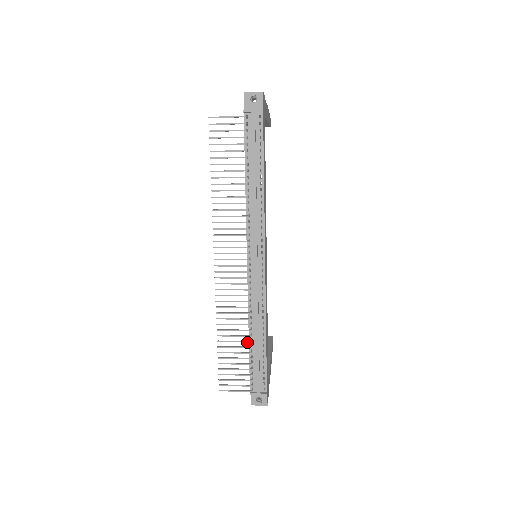
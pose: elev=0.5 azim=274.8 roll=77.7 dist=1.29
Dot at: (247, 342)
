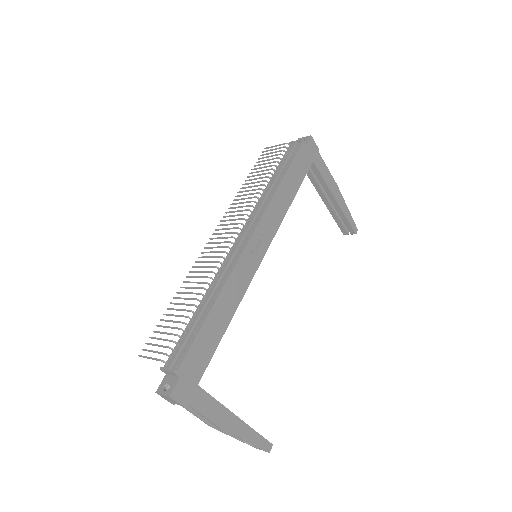
Dot at: (192, 305)
